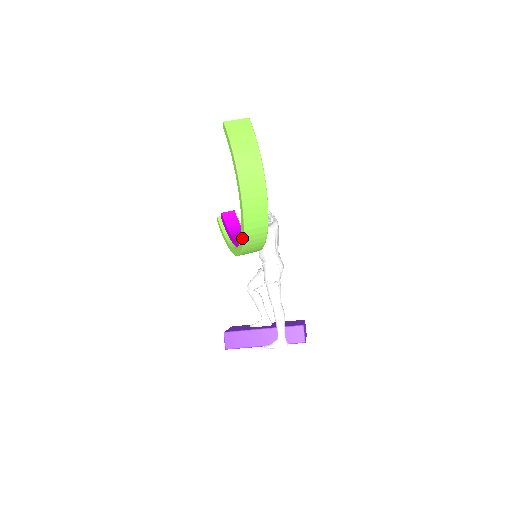
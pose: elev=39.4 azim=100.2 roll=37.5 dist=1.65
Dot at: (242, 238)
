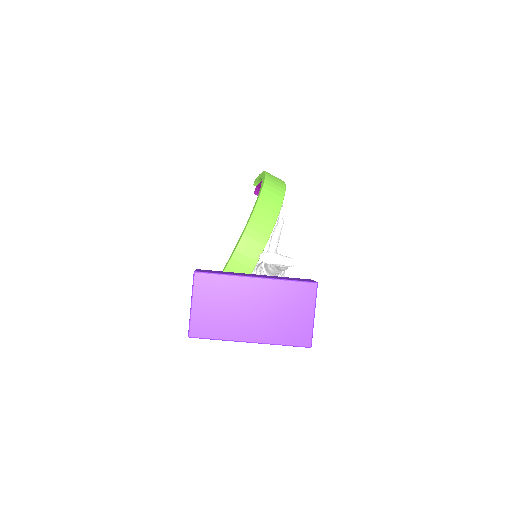
Dot at: (255, 205)
